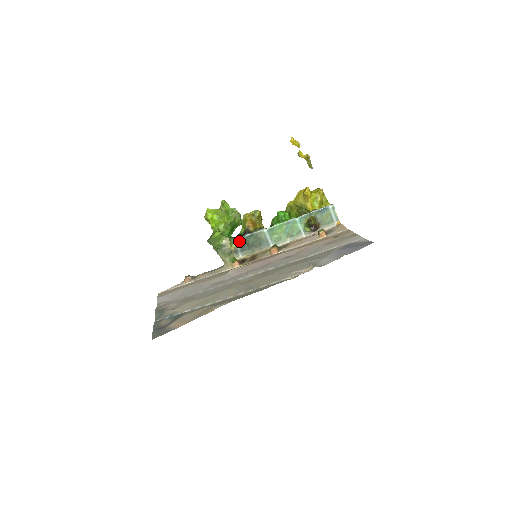
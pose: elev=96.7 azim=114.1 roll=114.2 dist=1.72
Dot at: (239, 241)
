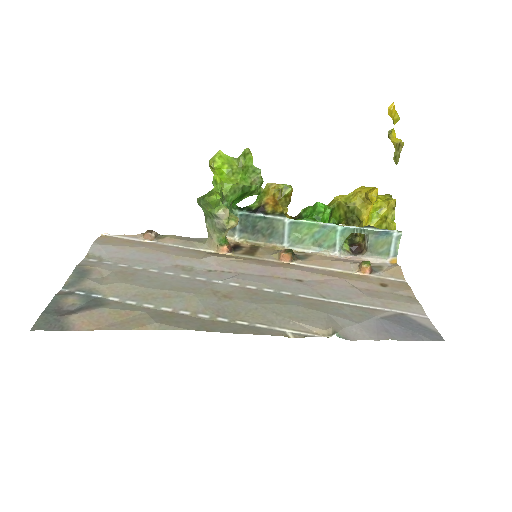
Dot at: (244, 217)
